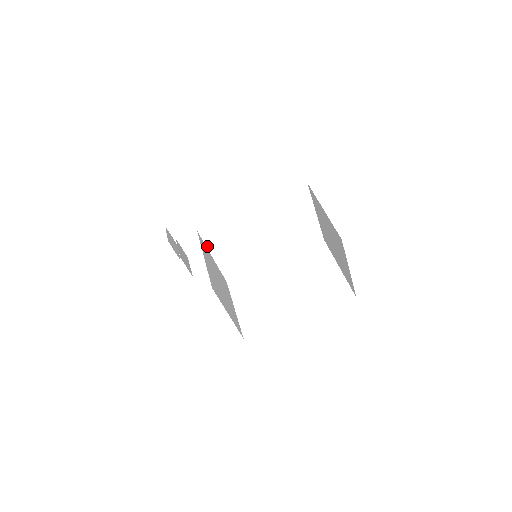
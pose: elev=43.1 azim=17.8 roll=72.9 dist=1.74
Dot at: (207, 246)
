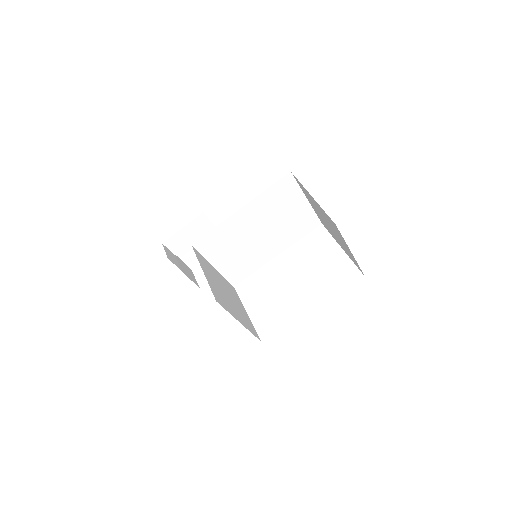
Dot at: (205, 257)
